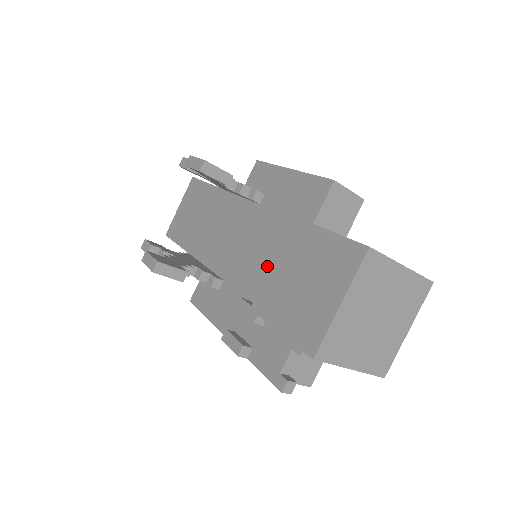
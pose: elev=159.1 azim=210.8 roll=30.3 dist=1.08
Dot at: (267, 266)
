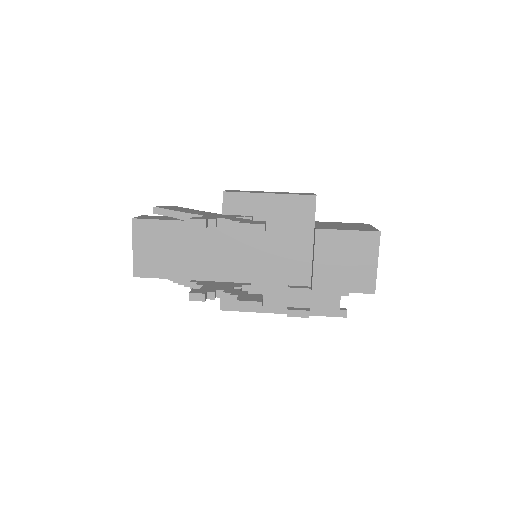
Dot at: (290, 261)
